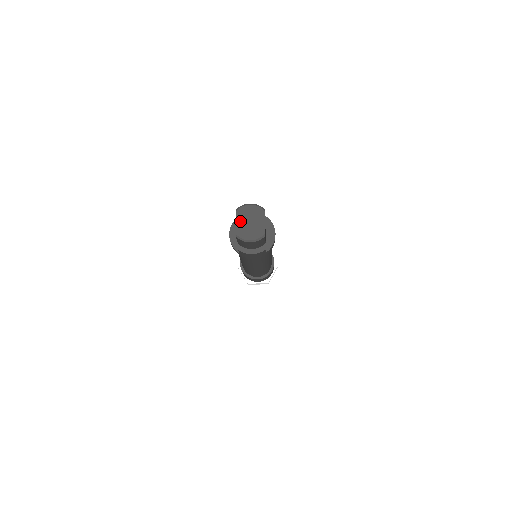
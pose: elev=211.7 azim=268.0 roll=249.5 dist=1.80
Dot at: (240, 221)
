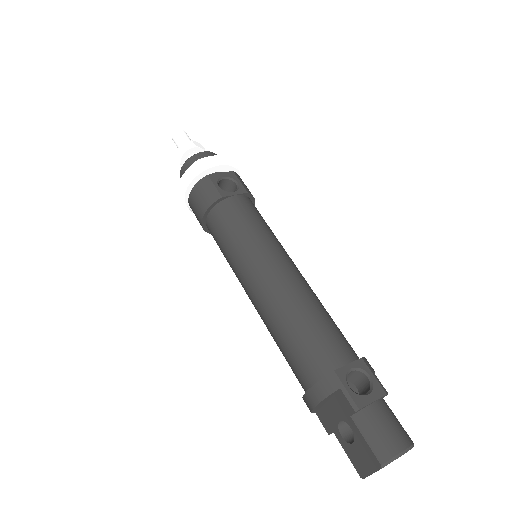
Dot at: occluded
